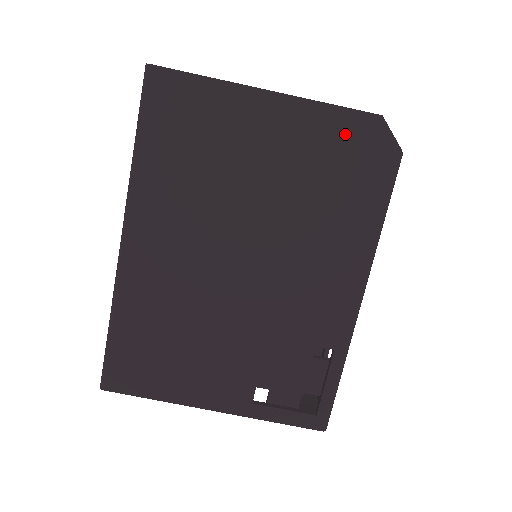
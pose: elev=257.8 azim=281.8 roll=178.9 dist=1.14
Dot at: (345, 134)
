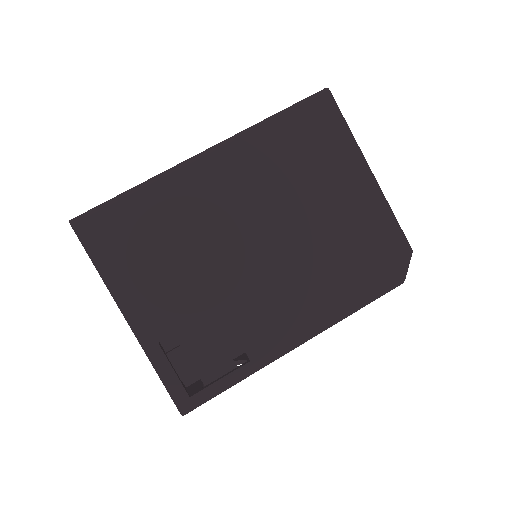
Dot at: (386, 239)
